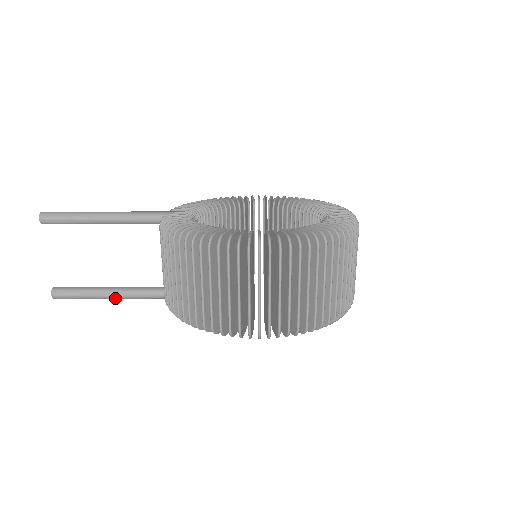
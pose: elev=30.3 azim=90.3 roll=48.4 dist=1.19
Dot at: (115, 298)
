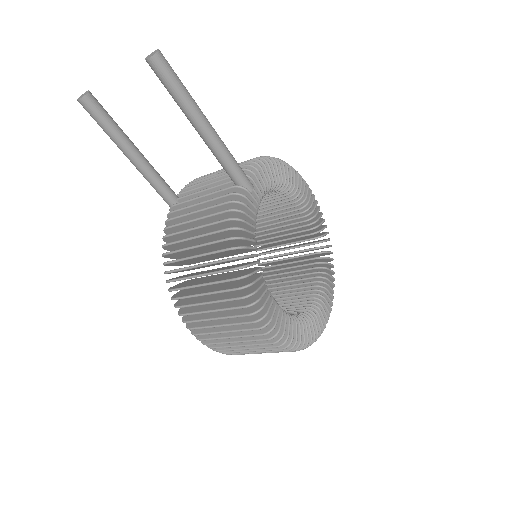
Dot at: (131, 161)
